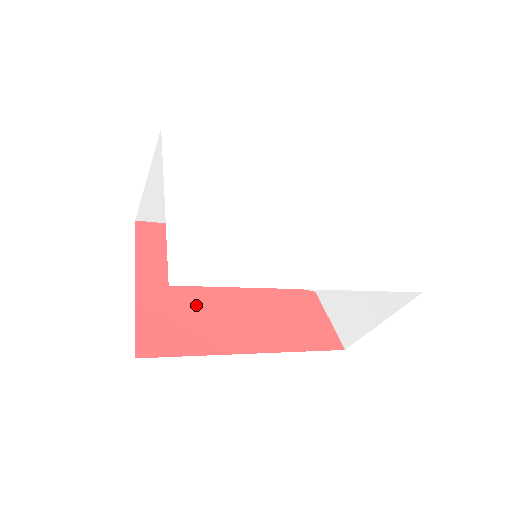
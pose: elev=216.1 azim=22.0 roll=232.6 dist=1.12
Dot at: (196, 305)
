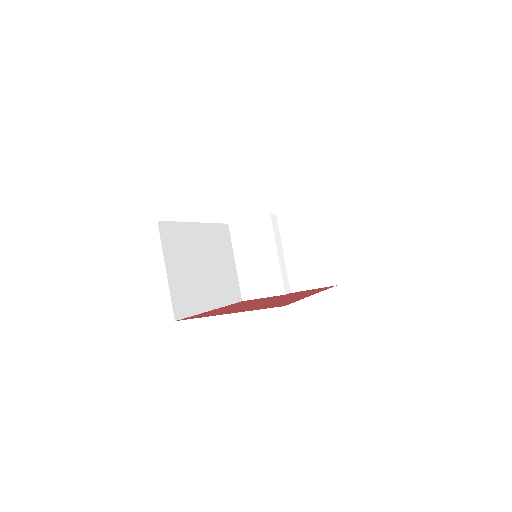
Dot at: (264, 304)
